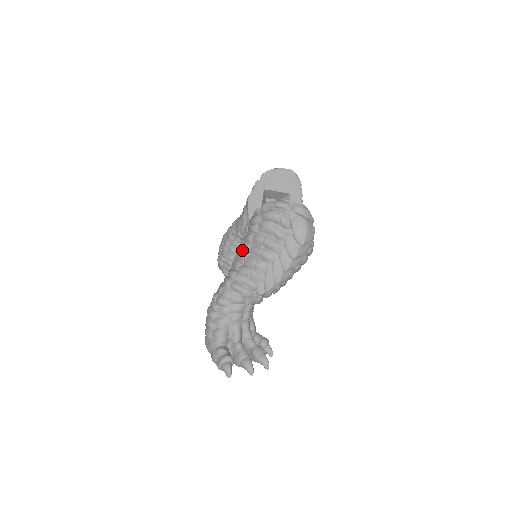
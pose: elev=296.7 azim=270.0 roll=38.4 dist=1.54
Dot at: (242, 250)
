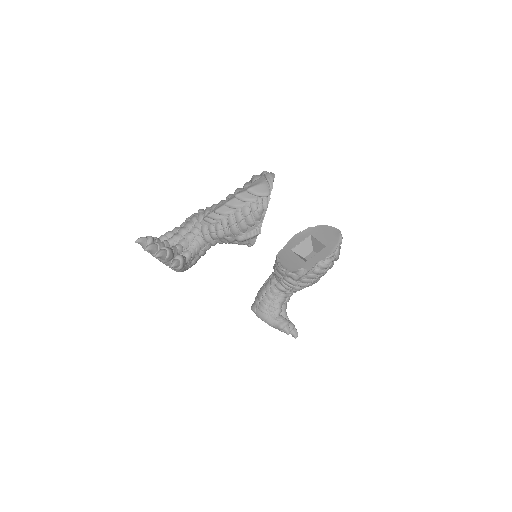
Dot at: occluded
